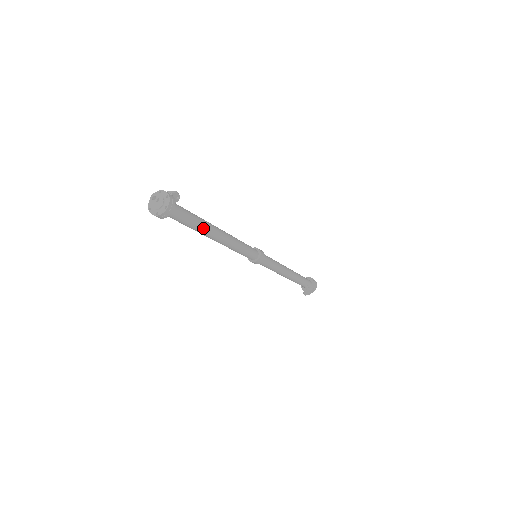
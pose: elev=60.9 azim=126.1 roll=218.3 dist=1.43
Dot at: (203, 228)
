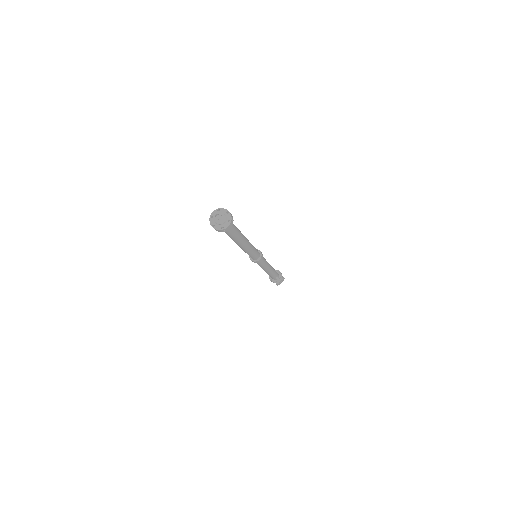
Dot at: (240, 236)
